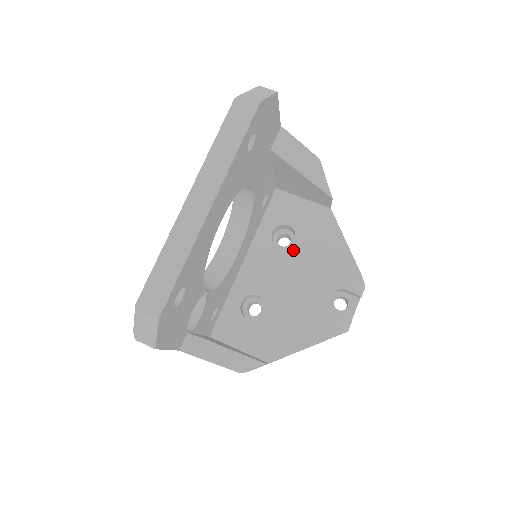
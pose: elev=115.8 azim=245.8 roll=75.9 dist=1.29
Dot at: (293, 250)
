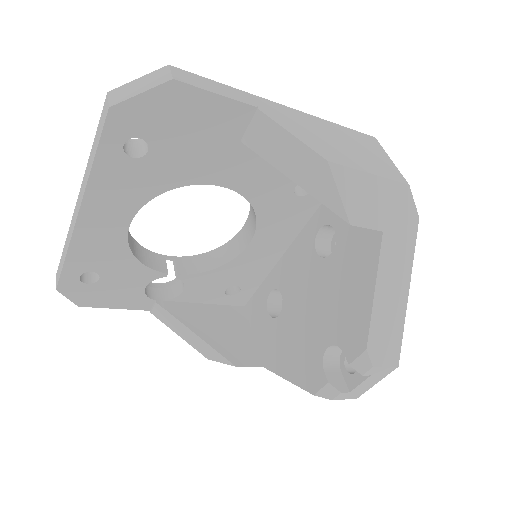
Dot at: (325, 265)
